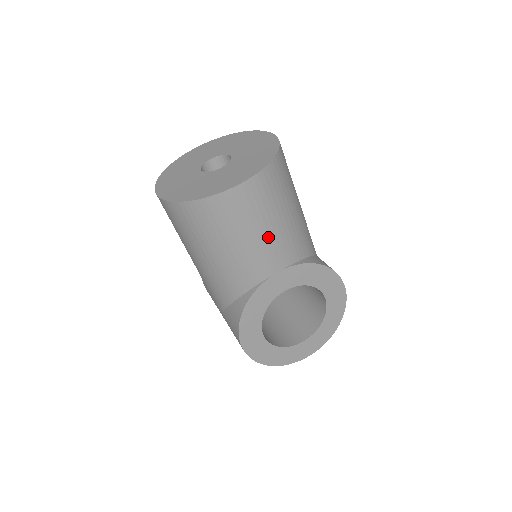
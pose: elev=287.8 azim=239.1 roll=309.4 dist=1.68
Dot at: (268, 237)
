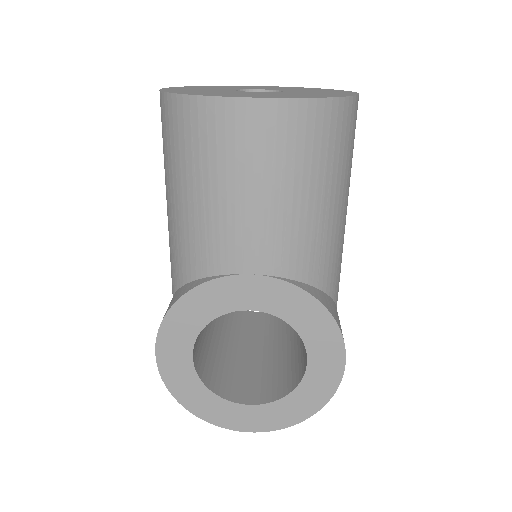
Dot at: (261, 210)
